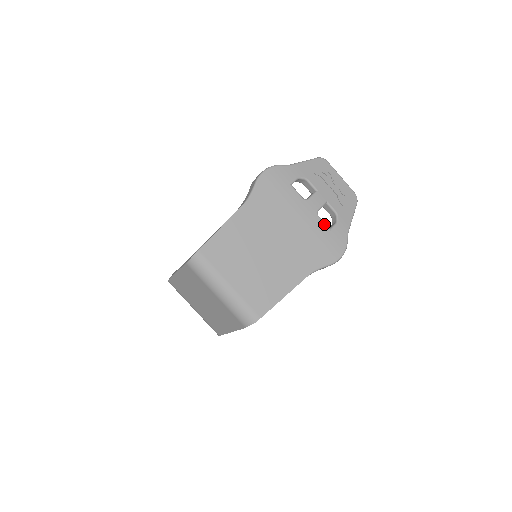
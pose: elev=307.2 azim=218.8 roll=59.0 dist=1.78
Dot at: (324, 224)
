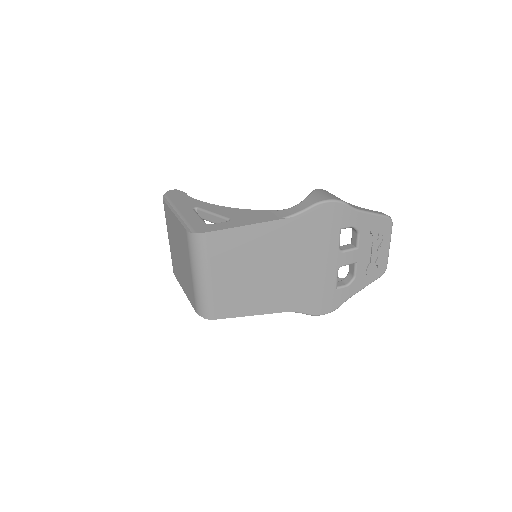
Dot at: (336, 281)
